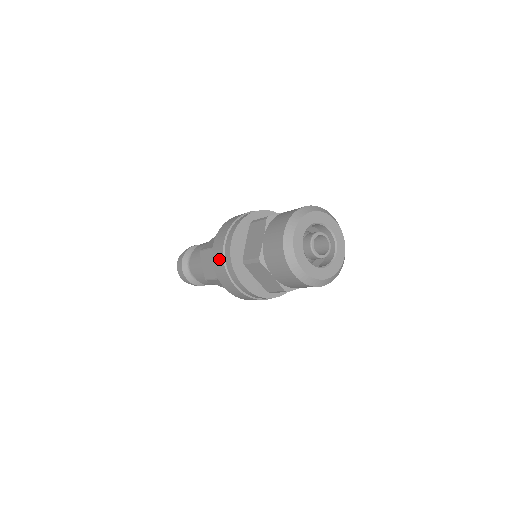
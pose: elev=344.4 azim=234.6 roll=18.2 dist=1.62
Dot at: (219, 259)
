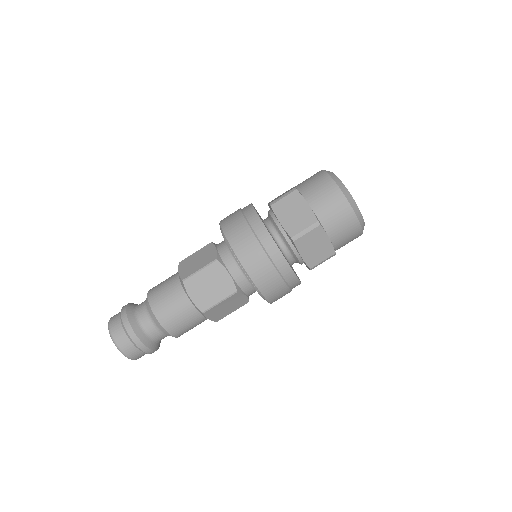
Dot at: (255, 253)
